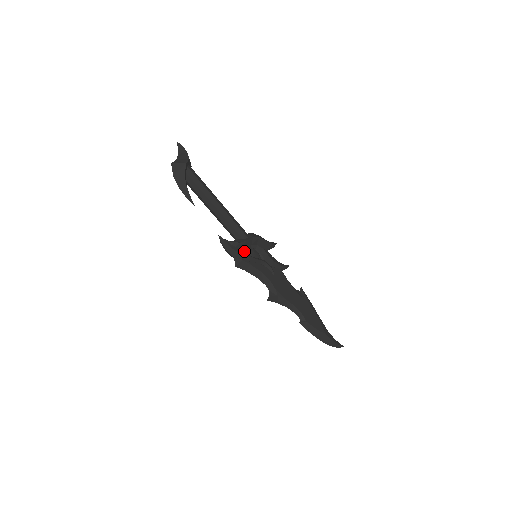
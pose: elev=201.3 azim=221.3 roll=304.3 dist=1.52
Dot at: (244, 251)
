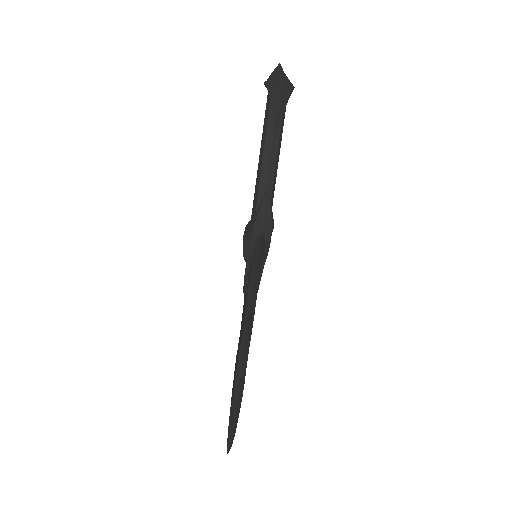
Dot at: occluded
